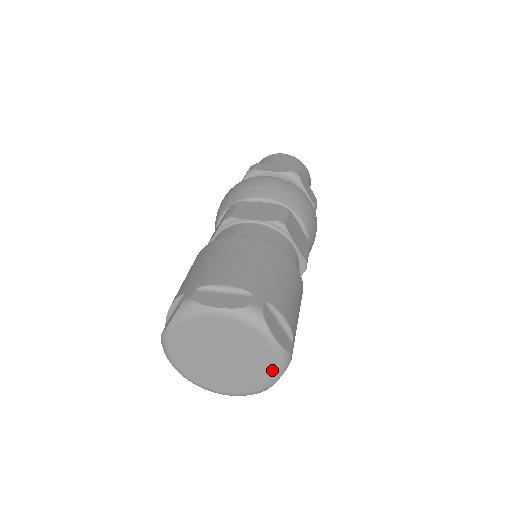
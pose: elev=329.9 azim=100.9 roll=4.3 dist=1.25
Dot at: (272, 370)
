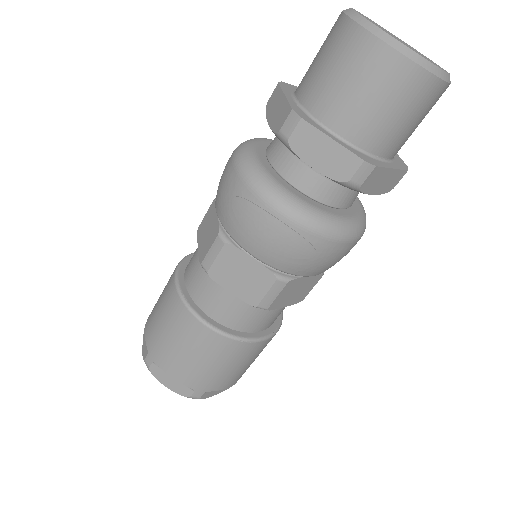
Dot at: occluded
